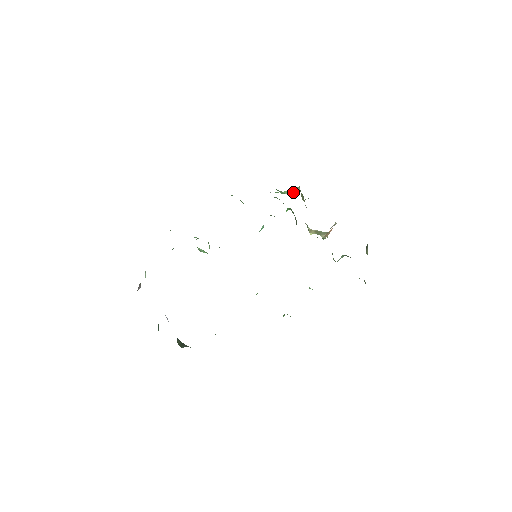
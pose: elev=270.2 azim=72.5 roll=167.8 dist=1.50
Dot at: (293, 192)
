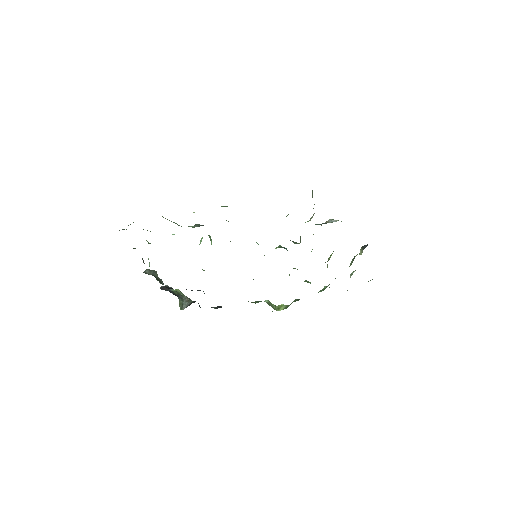
Dot at: occluded
